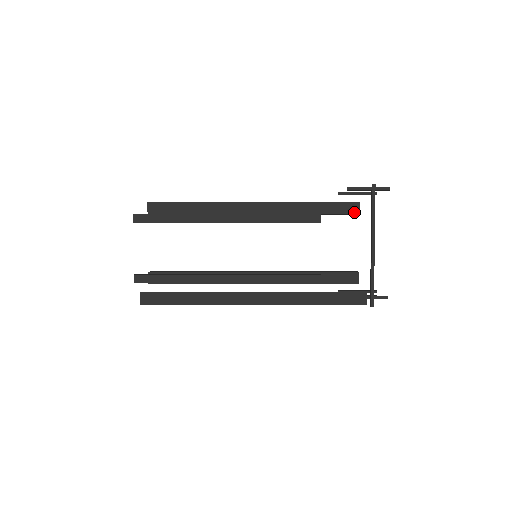
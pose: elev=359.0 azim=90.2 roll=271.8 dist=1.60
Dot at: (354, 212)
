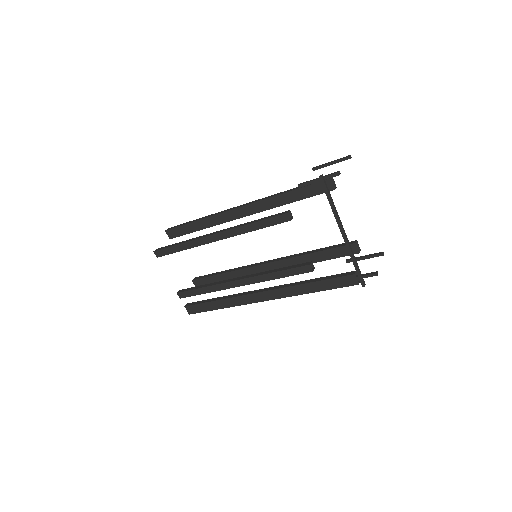
Dot at: (329, 189)
